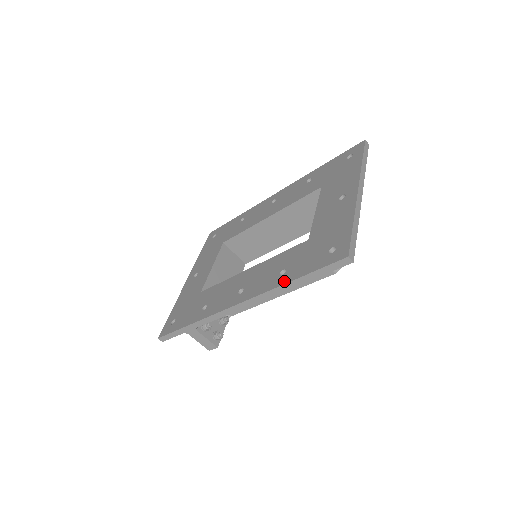
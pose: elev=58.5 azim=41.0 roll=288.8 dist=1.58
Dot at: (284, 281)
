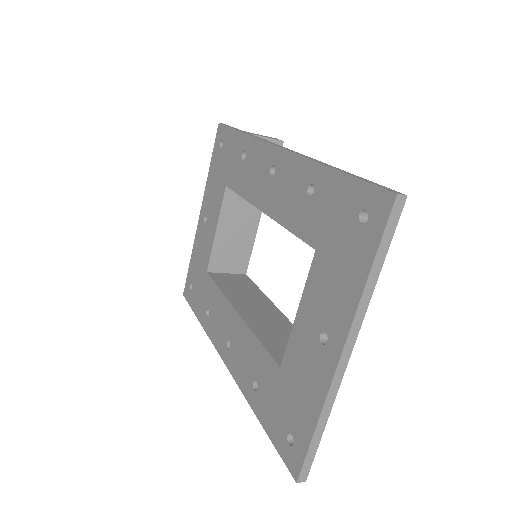
Dot at: (253, 406)
